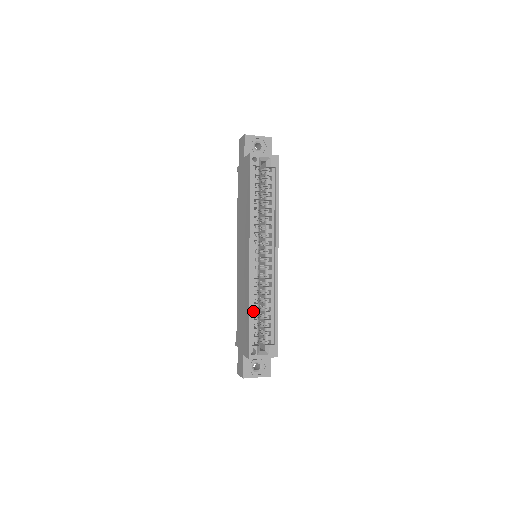
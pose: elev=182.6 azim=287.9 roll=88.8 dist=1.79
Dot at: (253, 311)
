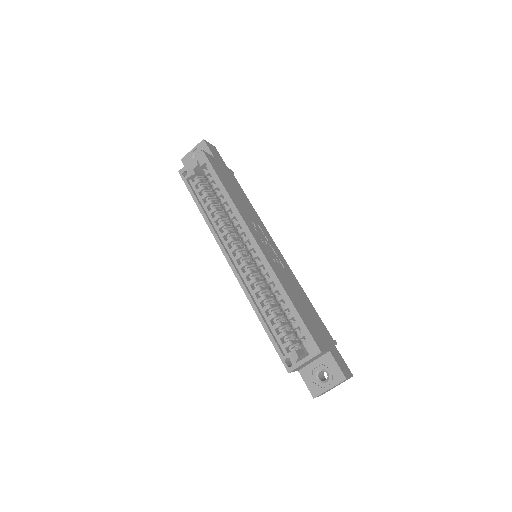
Dot at: (266, 316)
